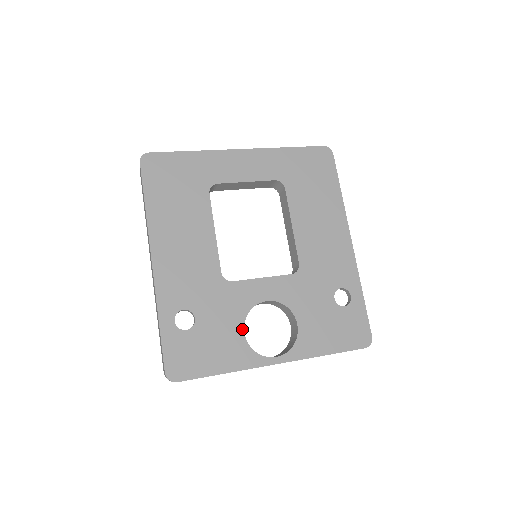
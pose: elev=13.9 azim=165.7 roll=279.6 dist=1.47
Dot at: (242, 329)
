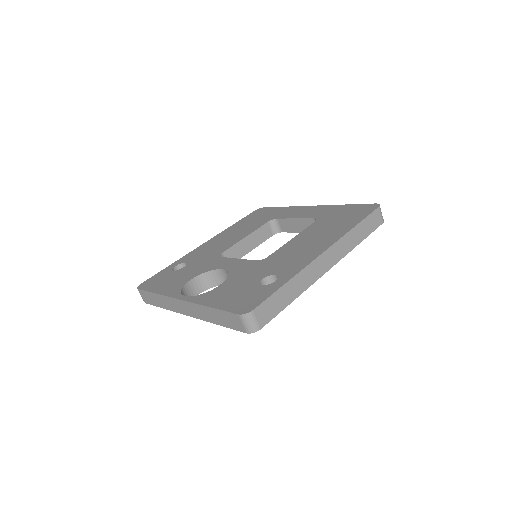
Dot at: (193, 278)
